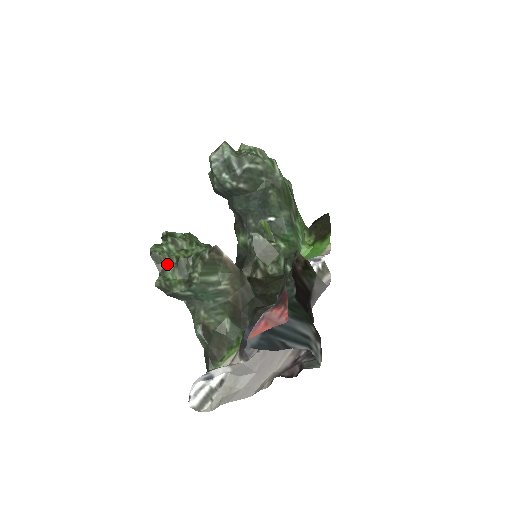
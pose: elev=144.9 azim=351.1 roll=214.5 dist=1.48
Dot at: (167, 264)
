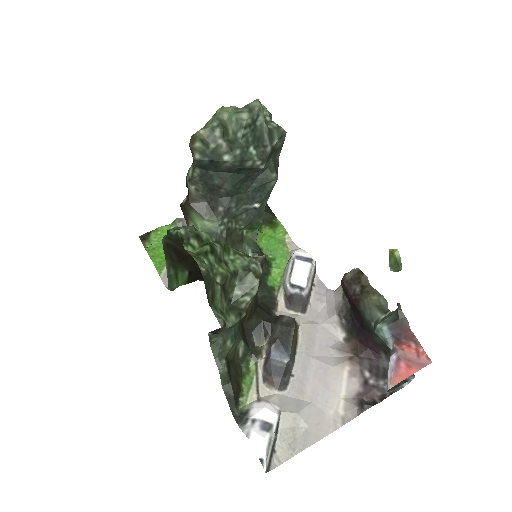
Dot at: (216, 287)
